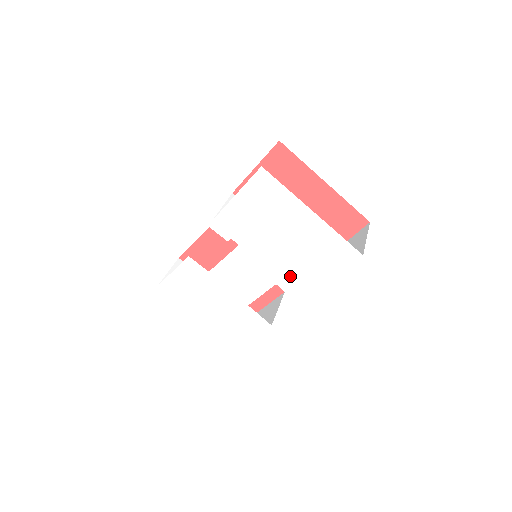
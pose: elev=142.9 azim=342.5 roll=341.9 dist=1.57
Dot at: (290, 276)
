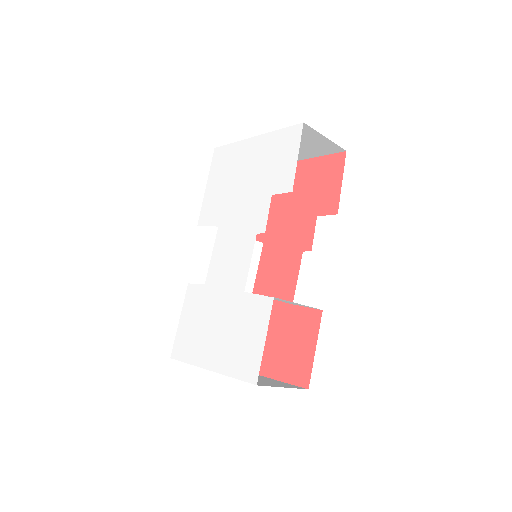
Dot at: (263, 211)
